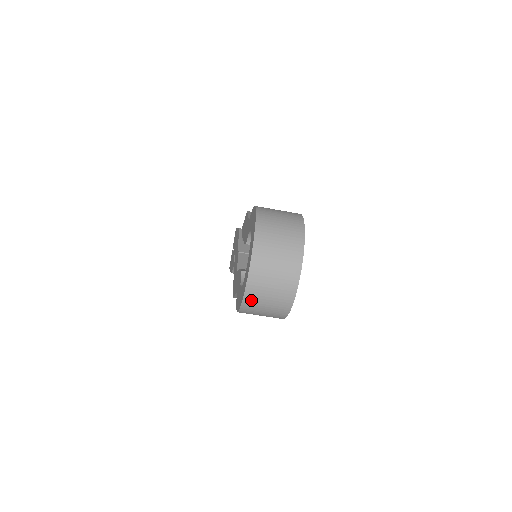
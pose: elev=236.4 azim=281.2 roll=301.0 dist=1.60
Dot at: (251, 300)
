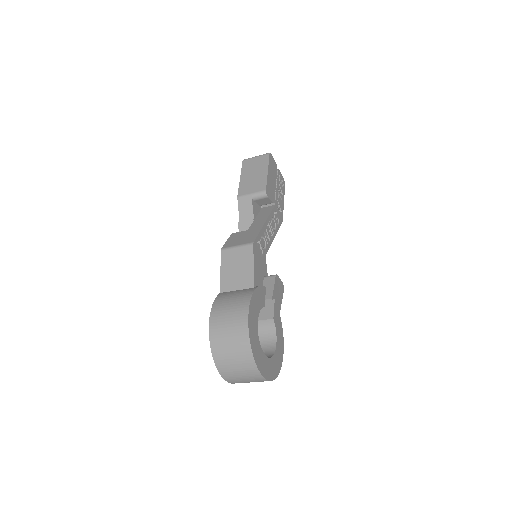
Dot at: occluded
